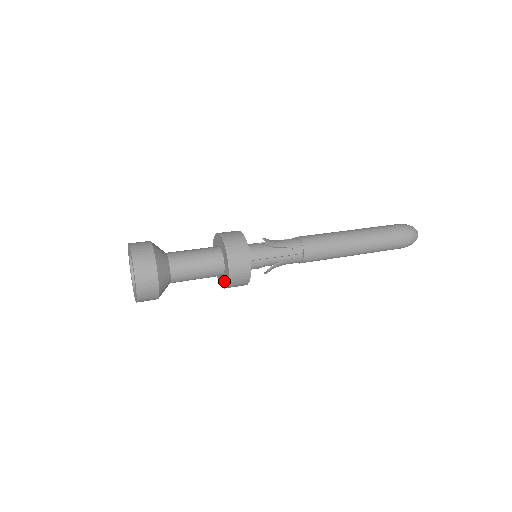
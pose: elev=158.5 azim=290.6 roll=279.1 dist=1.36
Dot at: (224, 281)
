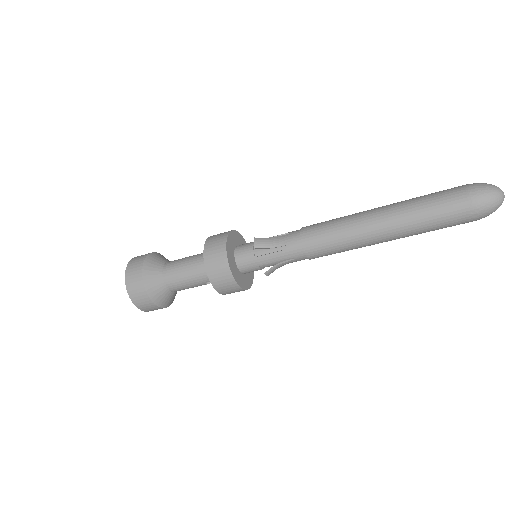
Dot at: occluded
